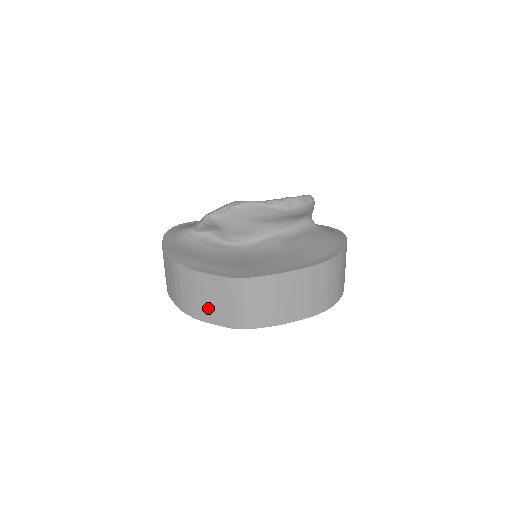
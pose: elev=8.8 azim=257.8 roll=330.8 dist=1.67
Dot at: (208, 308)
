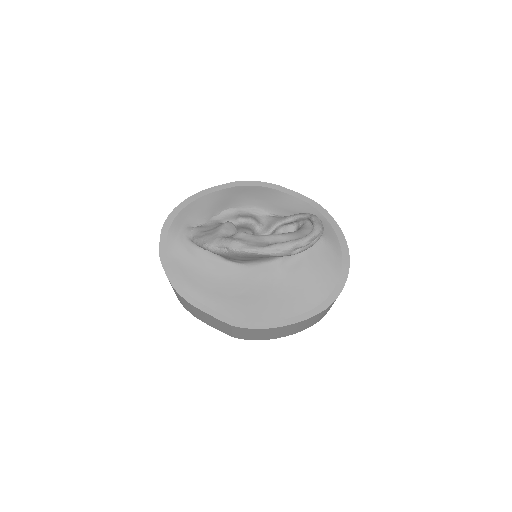
Dot at: (208, 322)
